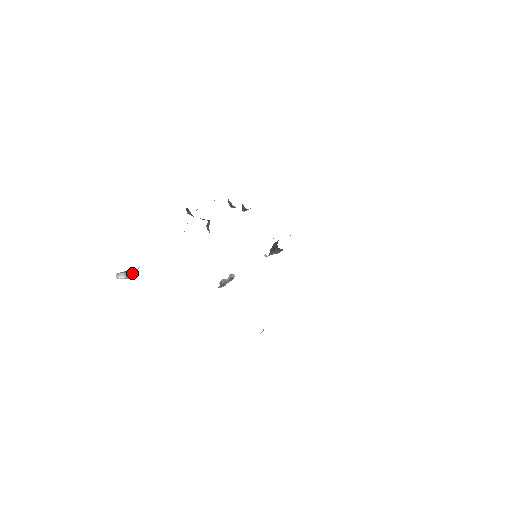
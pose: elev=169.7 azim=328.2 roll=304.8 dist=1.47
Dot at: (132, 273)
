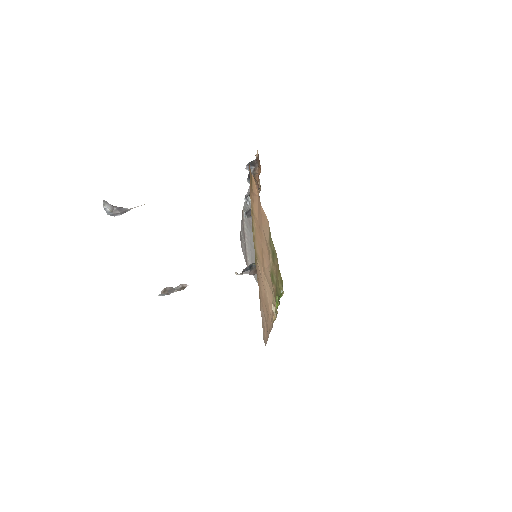
Dot at: (121, 210)
